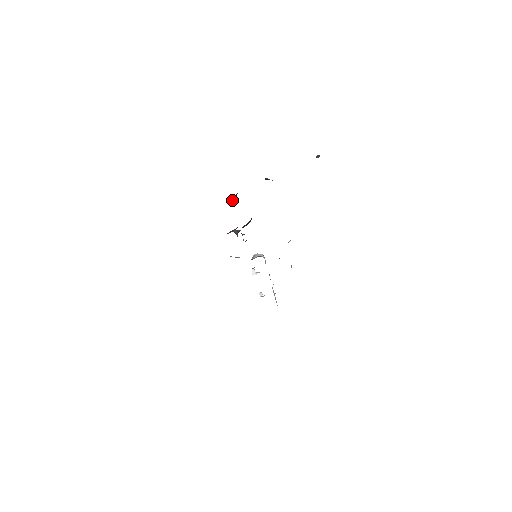
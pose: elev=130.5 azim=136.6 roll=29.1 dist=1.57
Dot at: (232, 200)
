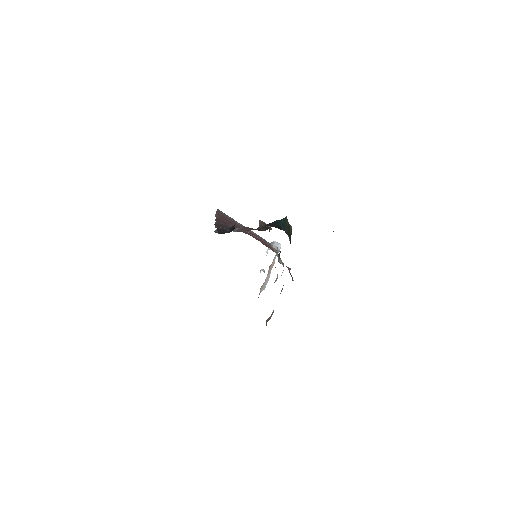
Dot at: (230, 229)
